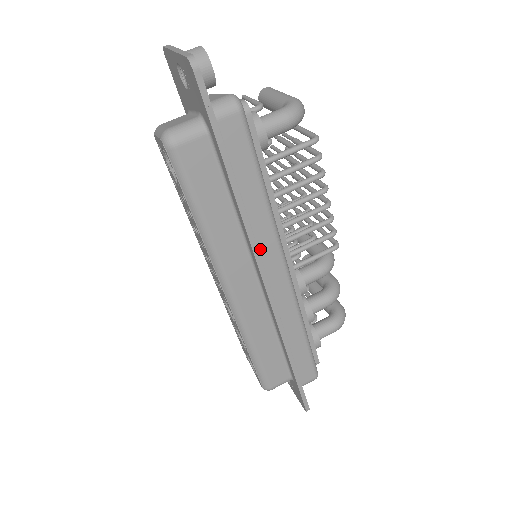
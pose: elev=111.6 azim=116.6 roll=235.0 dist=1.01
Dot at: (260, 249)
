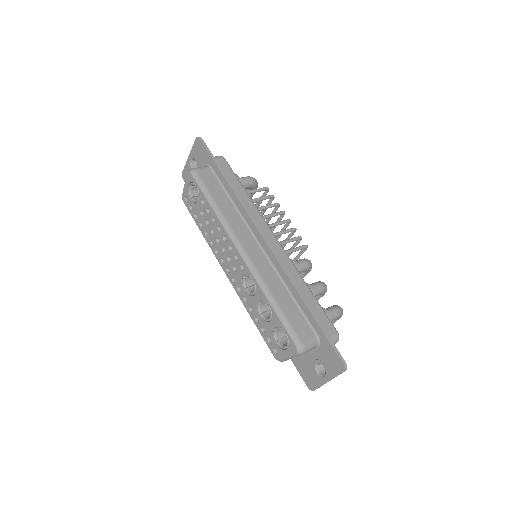
Dot at: (253, 220)
